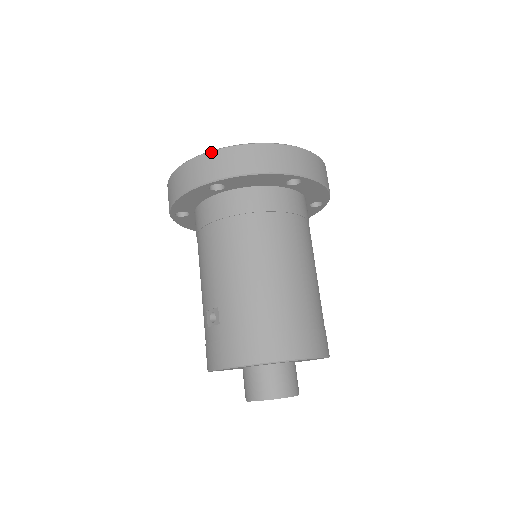
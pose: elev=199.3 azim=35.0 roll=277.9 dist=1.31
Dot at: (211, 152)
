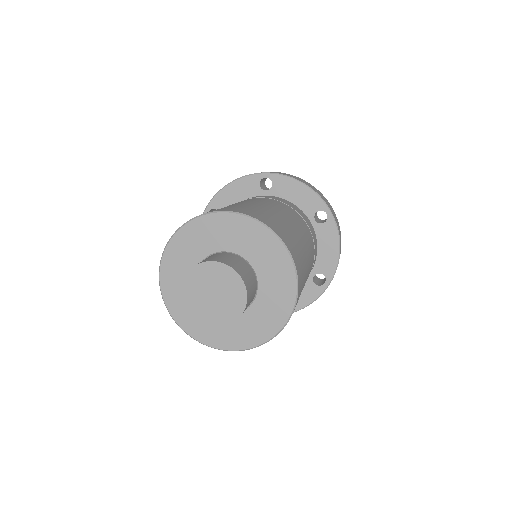
Dot at: occluded
